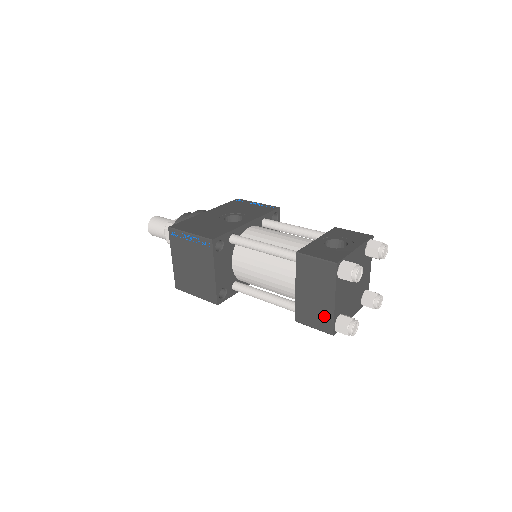
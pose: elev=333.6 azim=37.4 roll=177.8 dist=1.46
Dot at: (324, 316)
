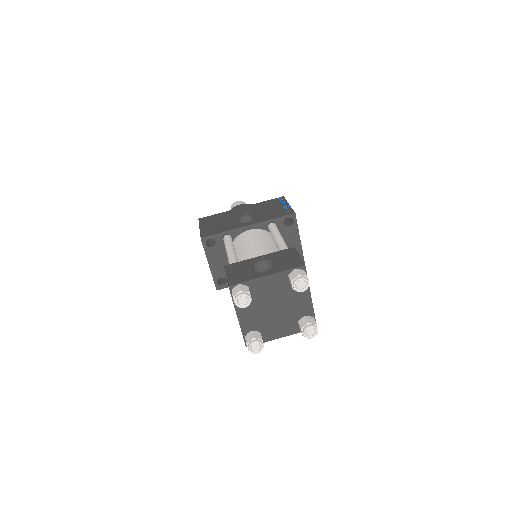
Dot at: occluded
